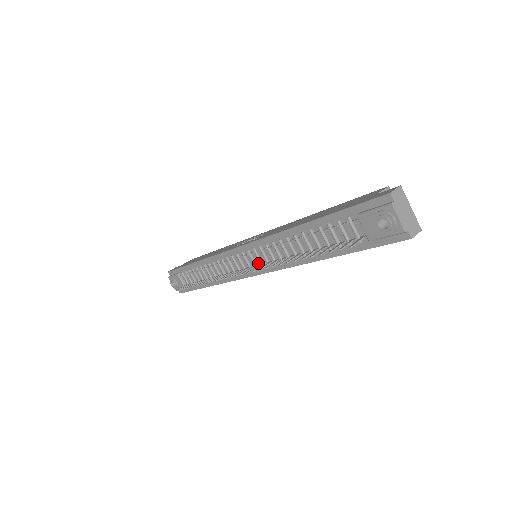
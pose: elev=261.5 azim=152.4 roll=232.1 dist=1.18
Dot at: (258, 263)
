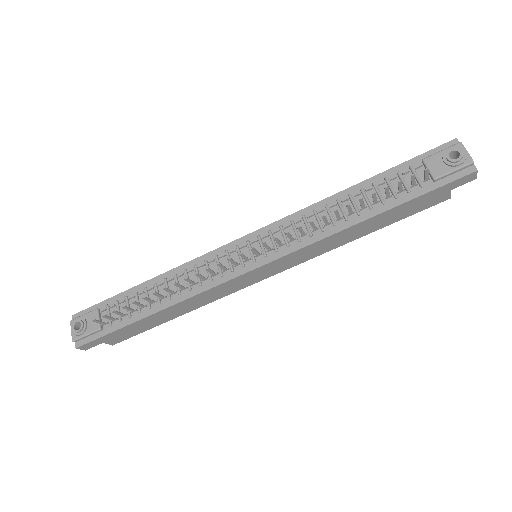
Dot at: (268, 249)
